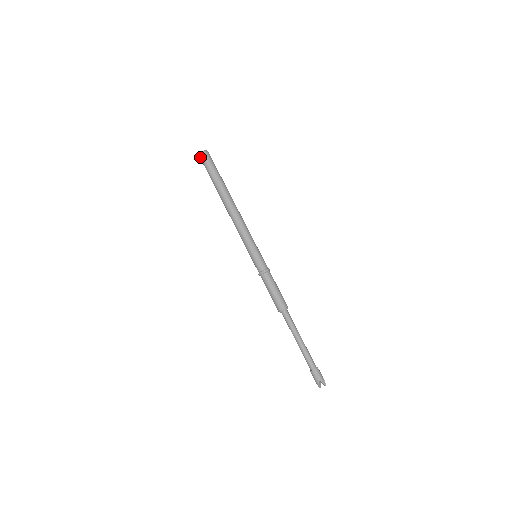
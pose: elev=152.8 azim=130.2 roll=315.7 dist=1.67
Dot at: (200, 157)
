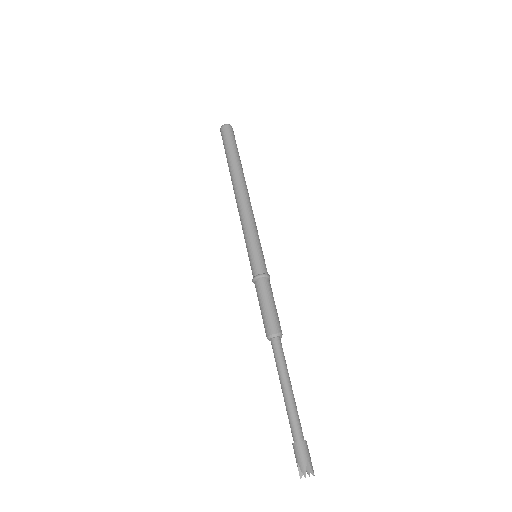
Dot at: (223, 128)
